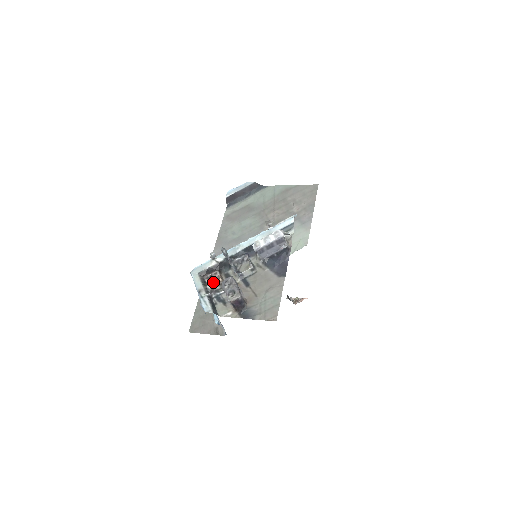
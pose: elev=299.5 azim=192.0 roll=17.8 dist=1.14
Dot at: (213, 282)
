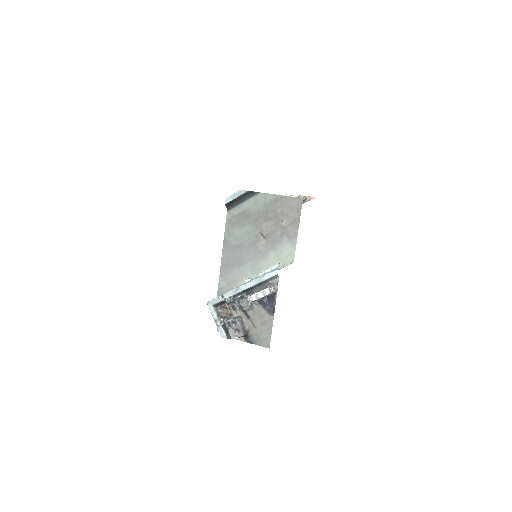
Dot at: (224, 311)
